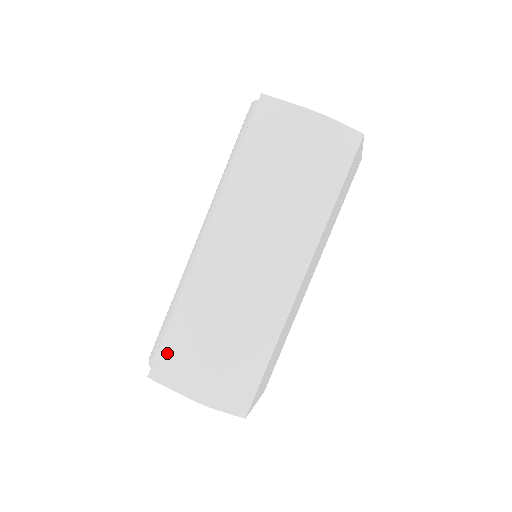
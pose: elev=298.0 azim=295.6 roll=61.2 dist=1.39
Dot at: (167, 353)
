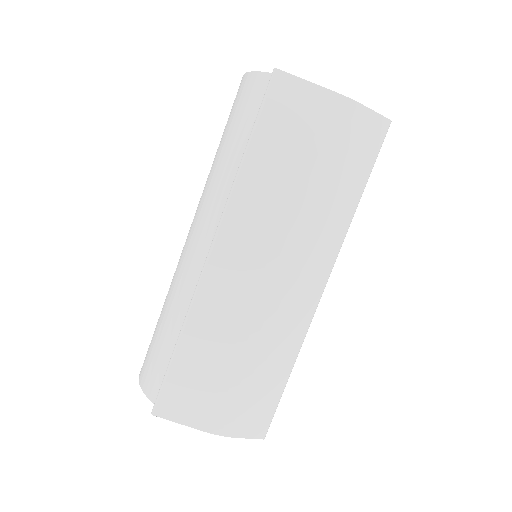
Dot at: (174, 386)
